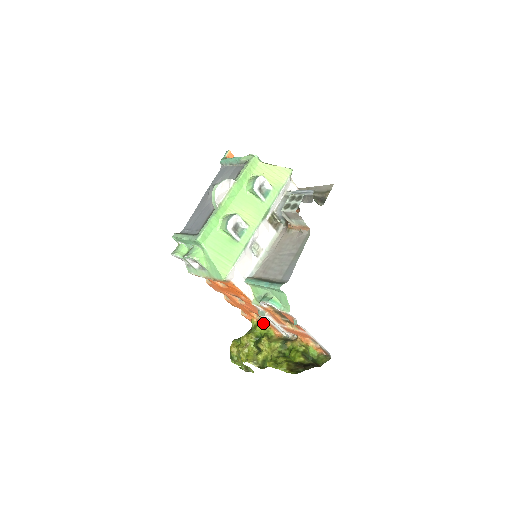
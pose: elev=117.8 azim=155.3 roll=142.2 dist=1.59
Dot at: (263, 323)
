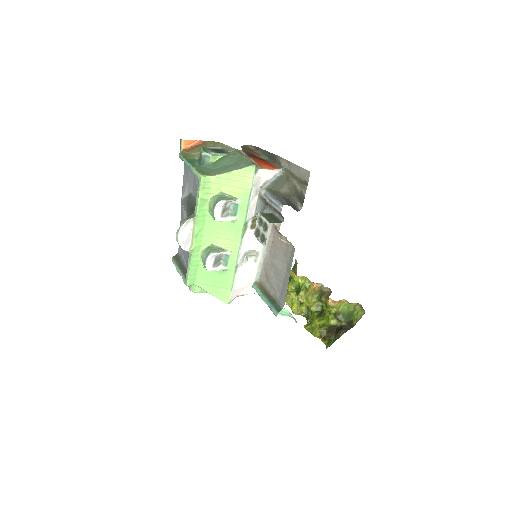
Dot at: (298, 276)
